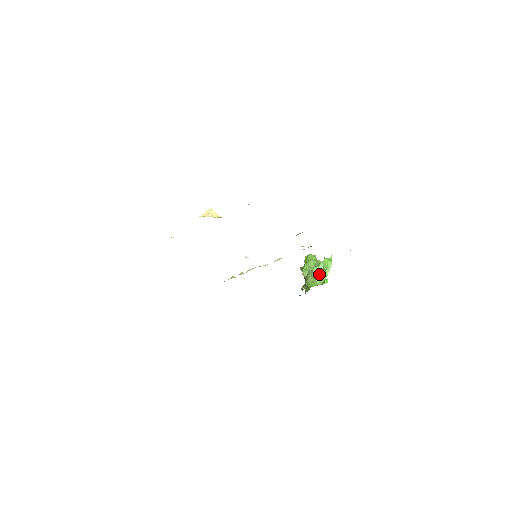
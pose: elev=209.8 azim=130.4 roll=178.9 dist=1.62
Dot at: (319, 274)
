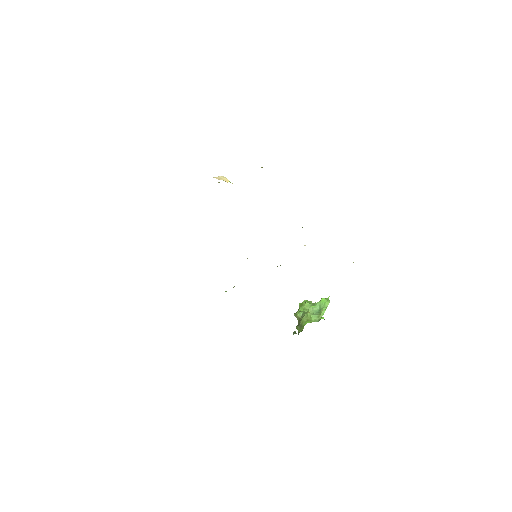
Dot at: (315, 313)
